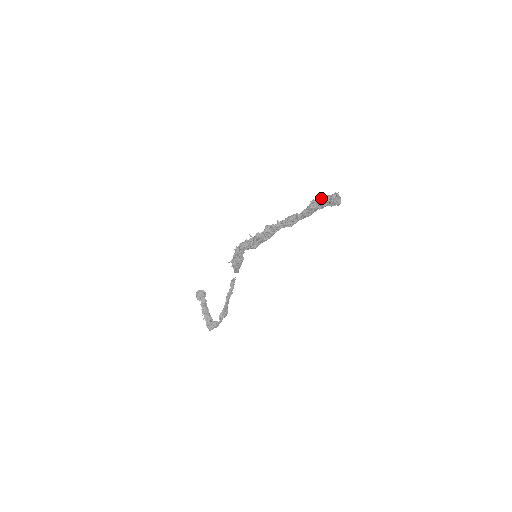
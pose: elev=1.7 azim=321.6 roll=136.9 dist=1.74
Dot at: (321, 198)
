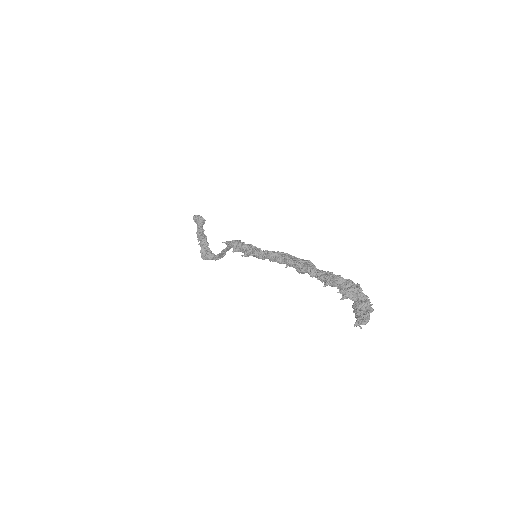
Dot at: (346, 291)
